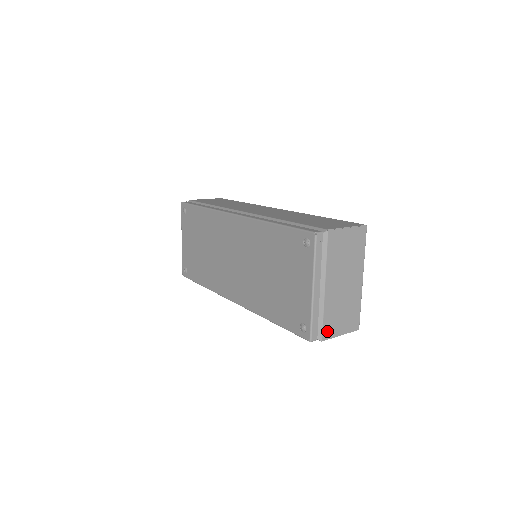
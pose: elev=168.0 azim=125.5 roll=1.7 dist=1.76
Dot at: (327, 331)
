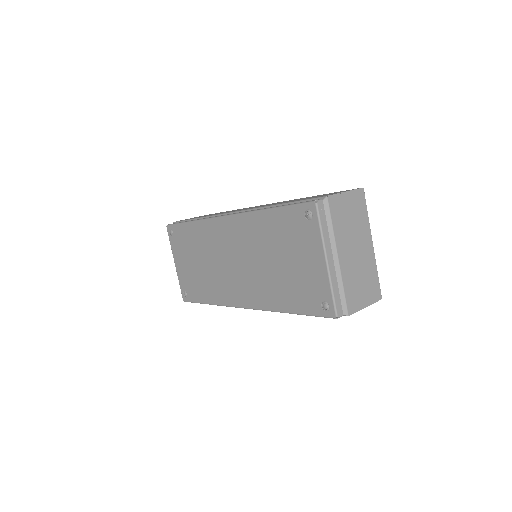
Dot at: (351, 304)
